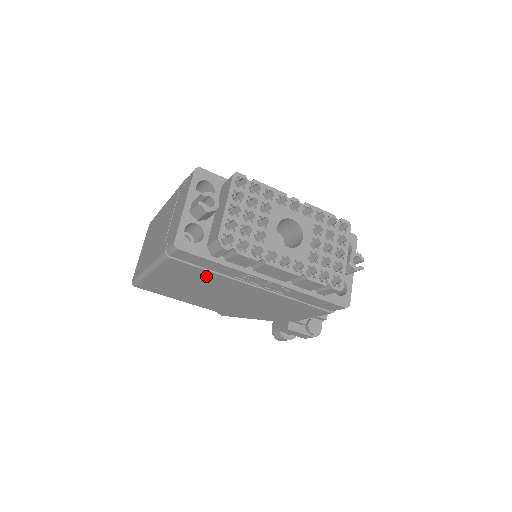
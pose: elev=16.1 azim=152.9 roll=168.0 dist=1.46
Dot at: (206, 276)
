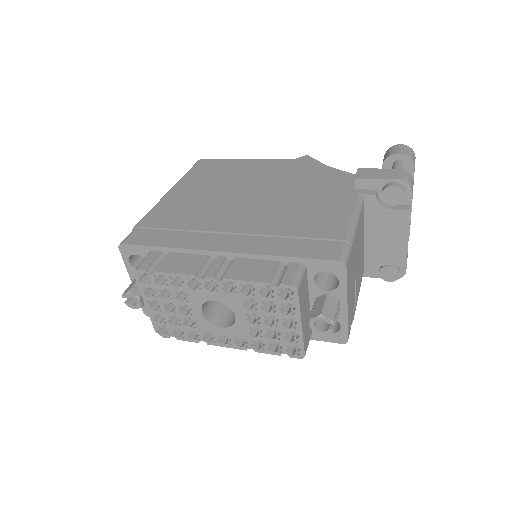
Dot at: occluded
